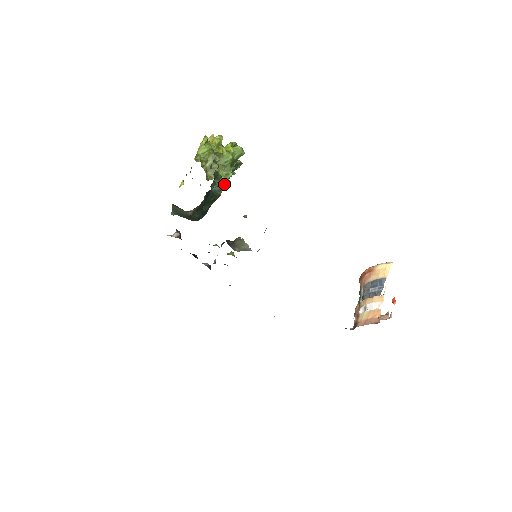
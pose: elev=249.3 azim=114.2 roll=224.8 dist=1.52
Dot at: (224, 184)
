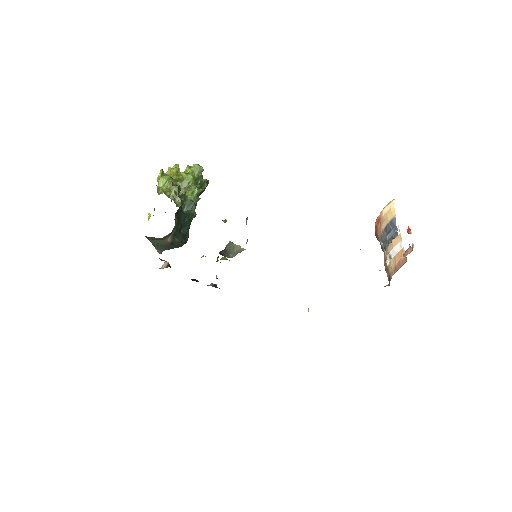
Dot at: (193, 202)
